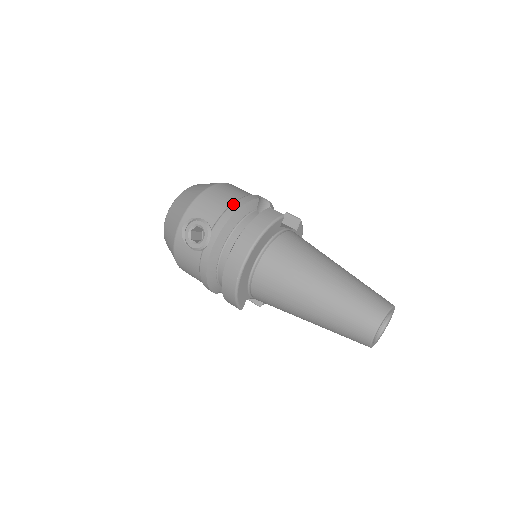
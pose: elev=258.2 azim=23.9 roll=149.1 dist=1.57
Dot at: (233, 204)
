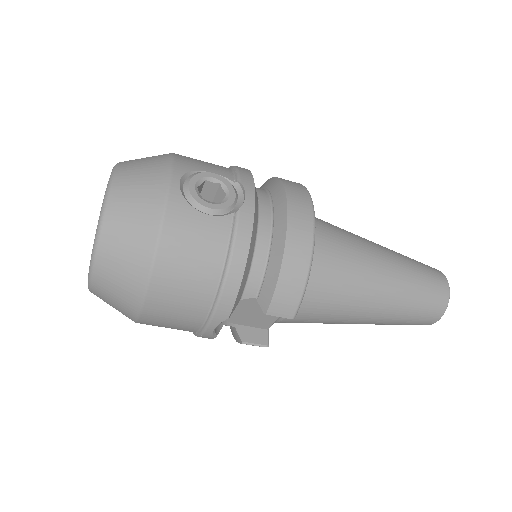
Dot at: occluded
